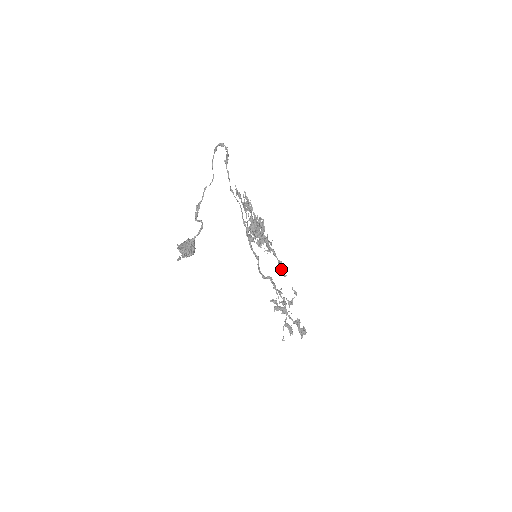
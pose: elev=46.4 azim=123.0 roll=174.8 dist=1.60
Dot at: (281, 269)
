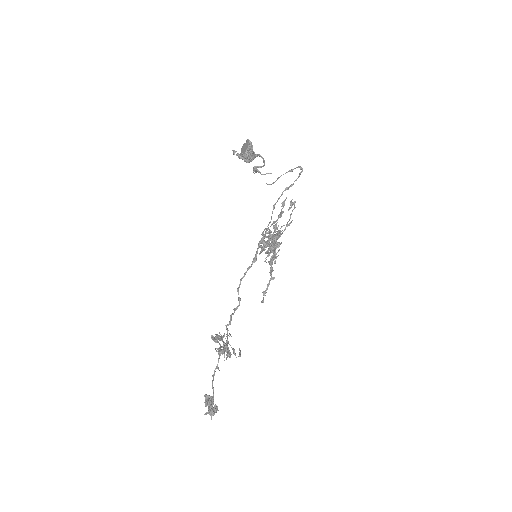
Dot at: (268, 286)
